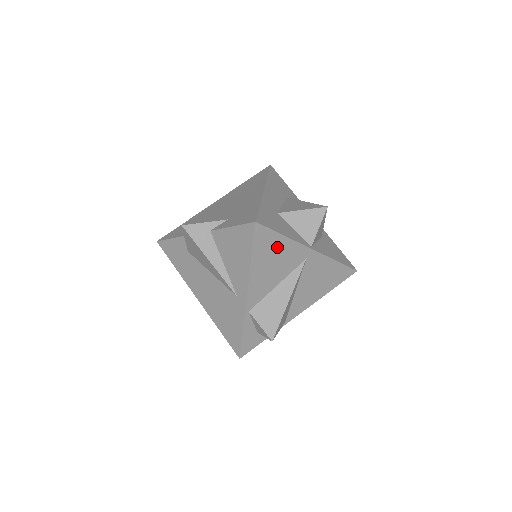
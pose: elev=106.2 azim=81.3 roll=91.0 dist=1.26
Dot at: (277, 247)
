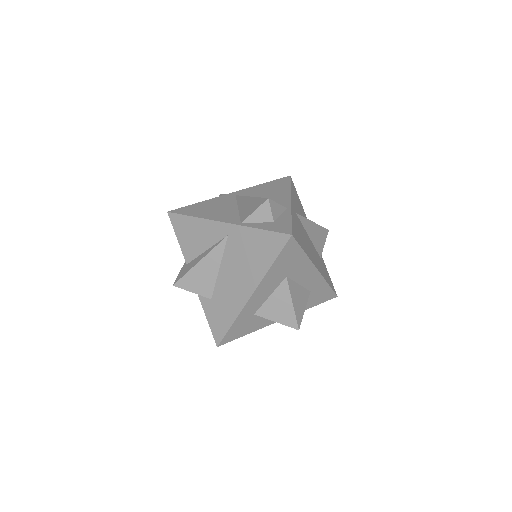
Dot at: occluded
